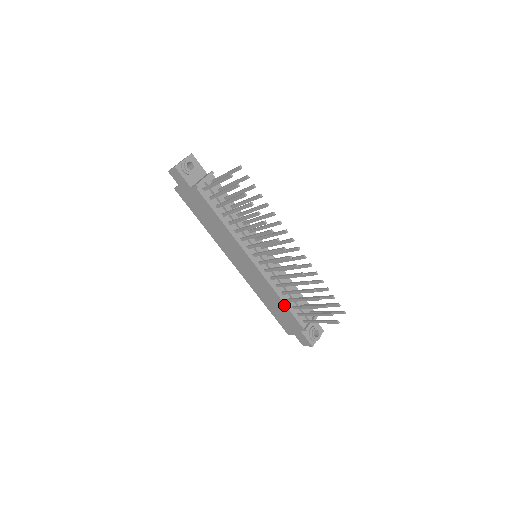
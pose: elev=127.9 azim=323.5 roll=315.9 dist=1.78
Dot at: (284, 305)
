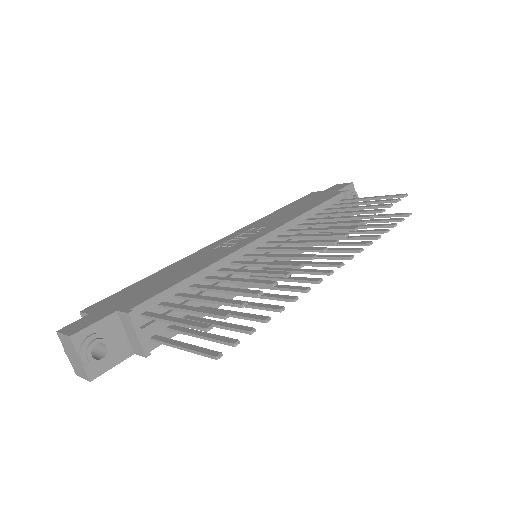
Dot at: occluded
